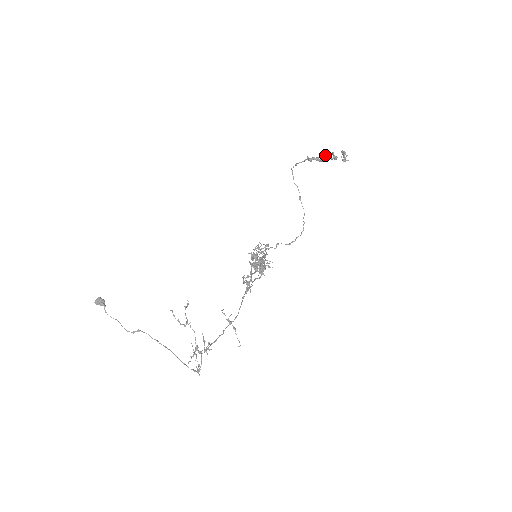
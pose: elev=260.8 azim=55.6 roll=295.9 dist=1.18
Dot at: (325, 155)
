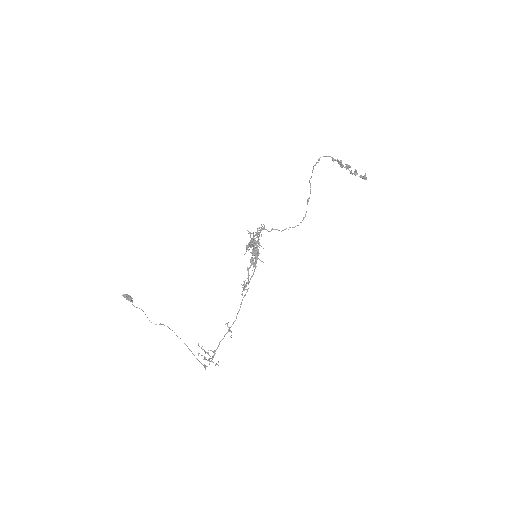
Dot at: (349, 166)
